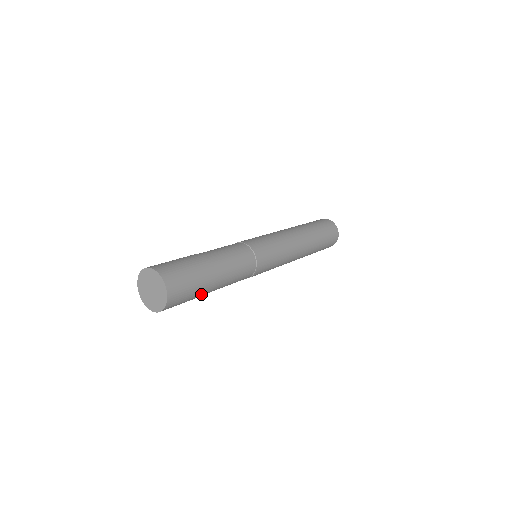
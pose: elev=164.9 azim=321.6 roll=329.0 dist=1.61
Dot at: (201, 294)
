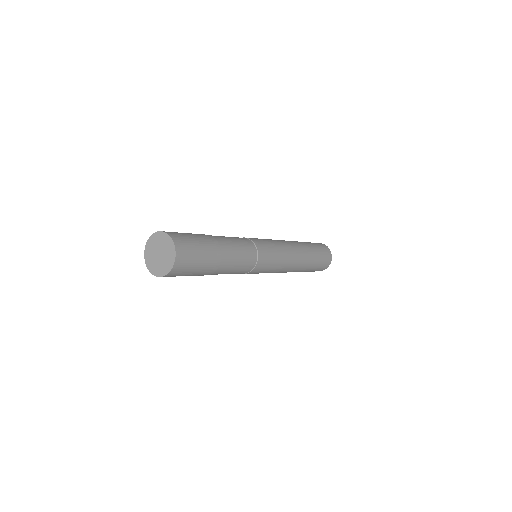
Dot at: (210, 259)
